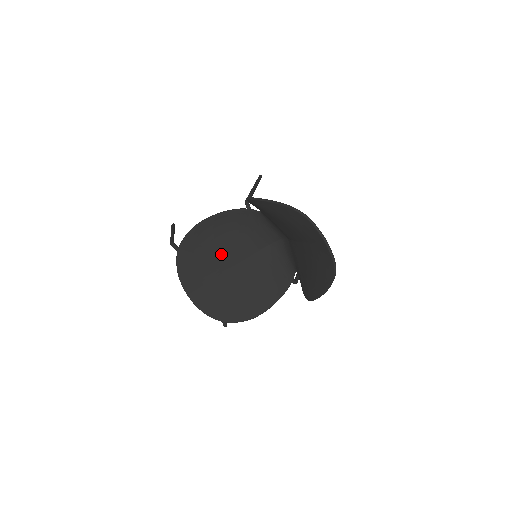
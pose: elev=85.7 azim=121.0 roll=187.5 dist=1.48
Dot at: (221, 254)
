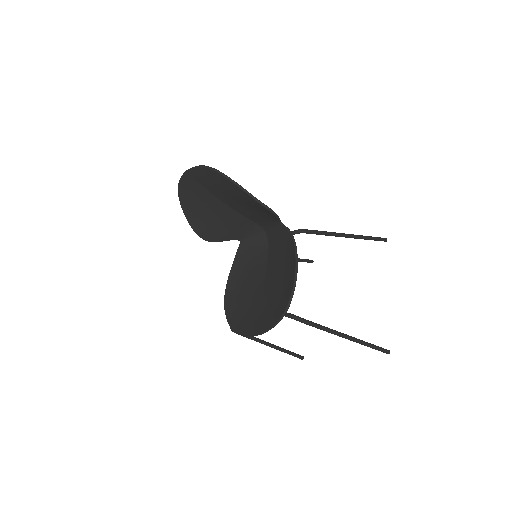
Dot at: (252, 290)
